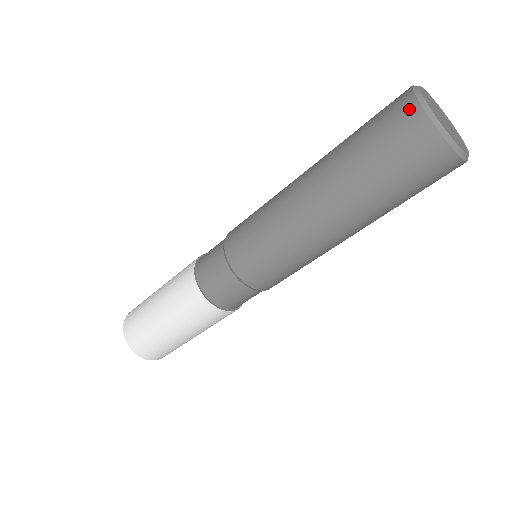
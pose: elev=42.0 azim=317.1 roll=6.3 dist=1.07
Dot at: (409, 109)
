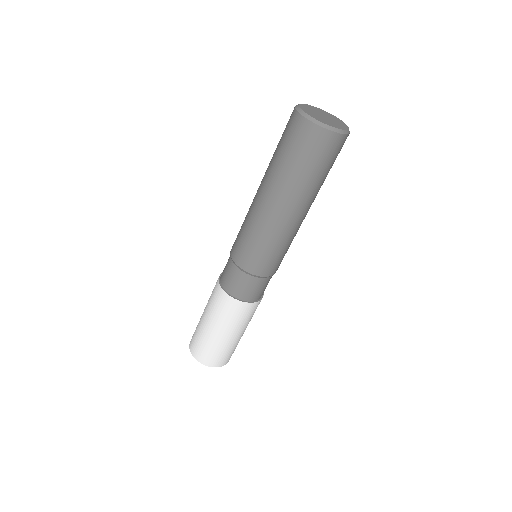
Dot at: (314, 131)
